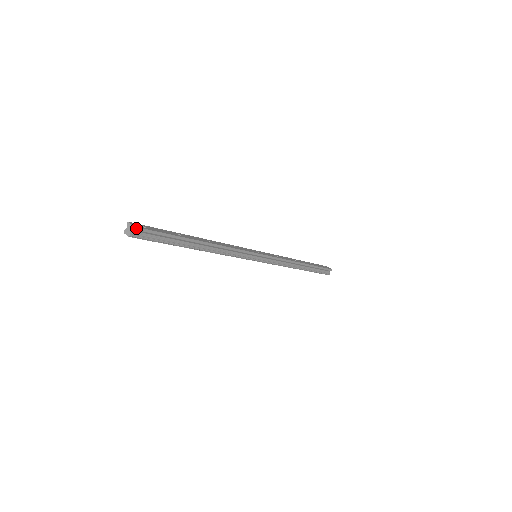
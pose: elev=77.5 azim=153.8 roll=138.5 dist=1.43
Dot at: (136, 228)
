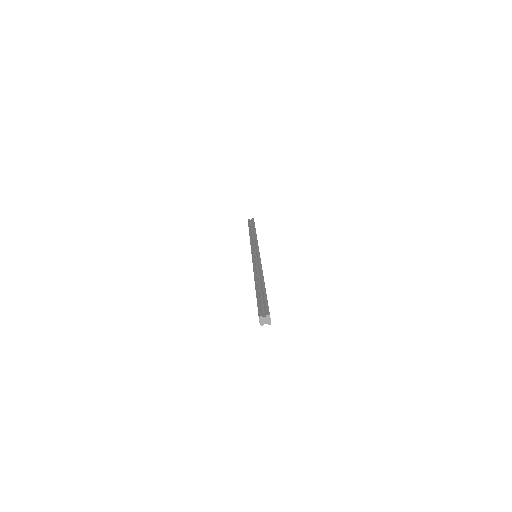
Dot at: (270, 323)
